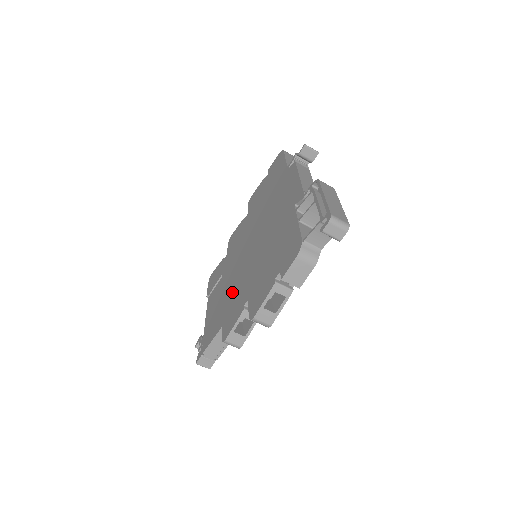
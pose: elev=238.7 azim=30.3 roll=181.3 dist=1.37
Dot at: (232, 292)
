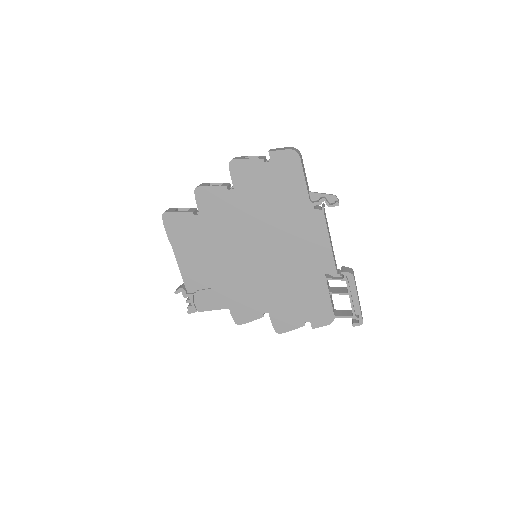
Dot at: (236, 284)
